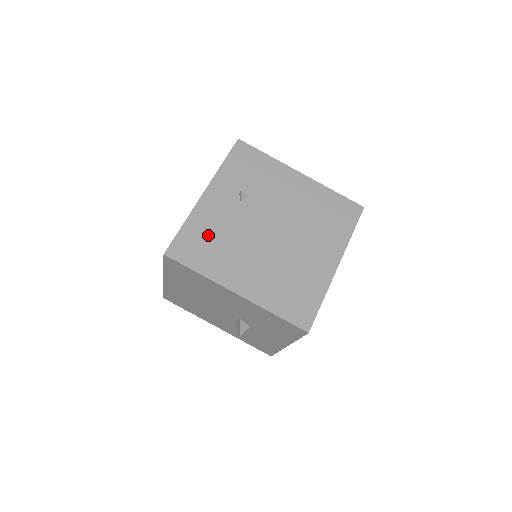
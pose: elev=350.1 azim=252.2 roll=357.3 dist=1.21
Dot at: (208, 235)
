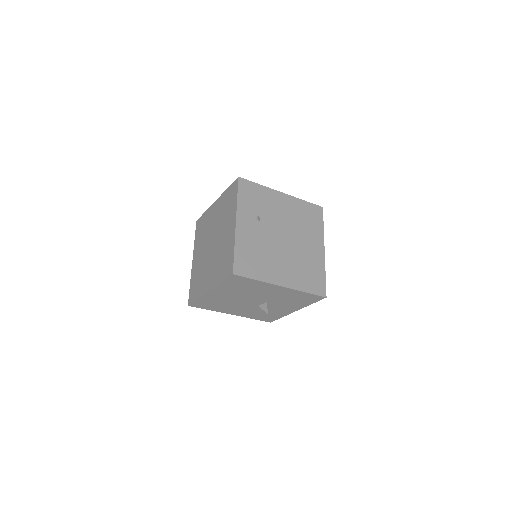
Dot at: (251, 252)
